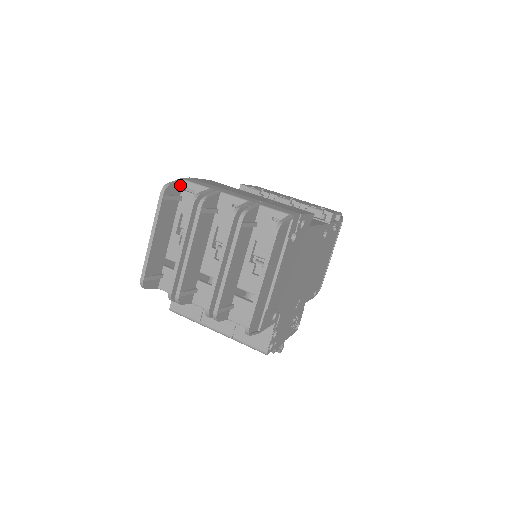
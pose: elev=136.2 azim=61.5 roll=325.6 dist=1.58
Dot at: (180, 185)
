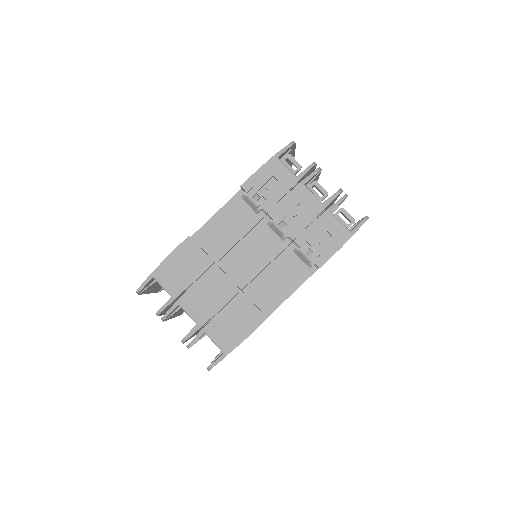
Dot at: (151, 280)
